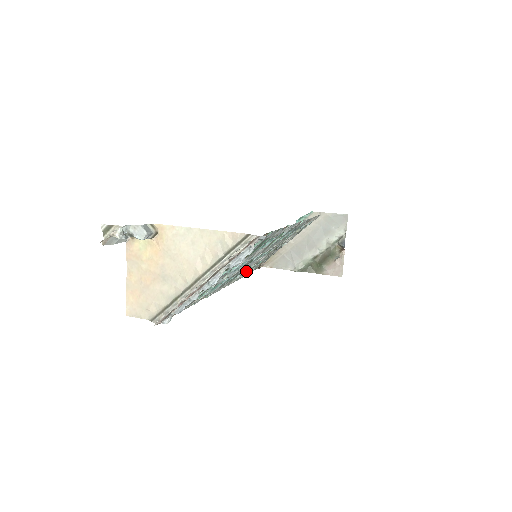
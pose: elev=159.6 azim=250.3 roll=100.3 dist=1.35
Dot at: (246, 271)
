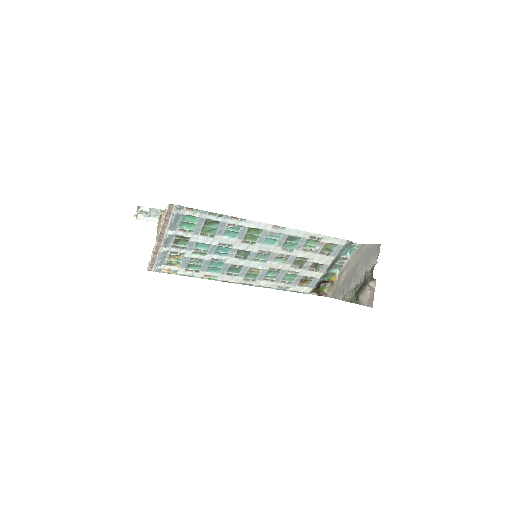
Dot at: (273, 279)
